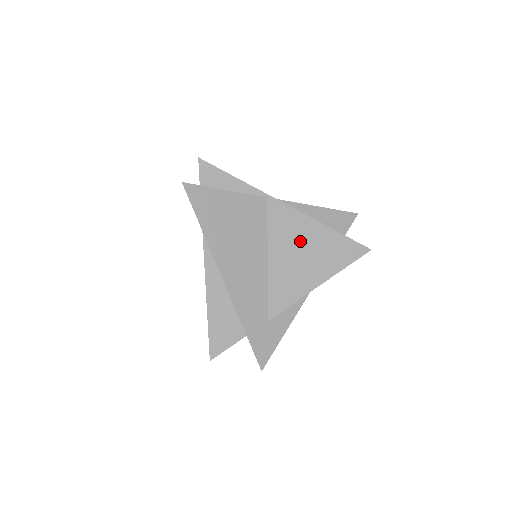
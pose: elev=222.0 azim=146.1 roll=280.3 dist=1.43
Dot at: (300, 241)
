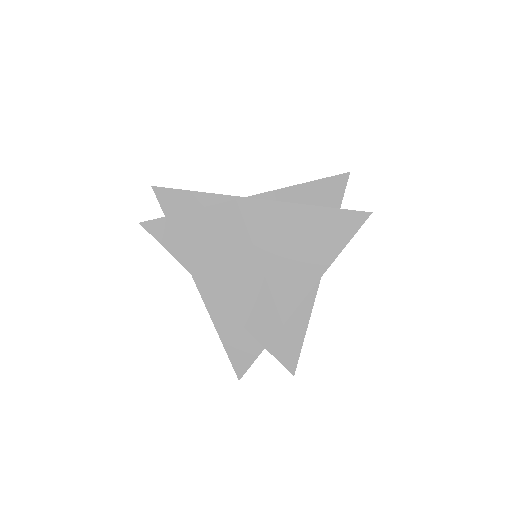
Dot at: (288, 232)
